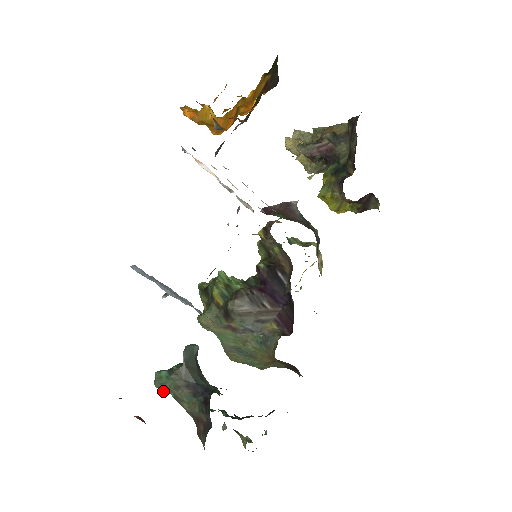
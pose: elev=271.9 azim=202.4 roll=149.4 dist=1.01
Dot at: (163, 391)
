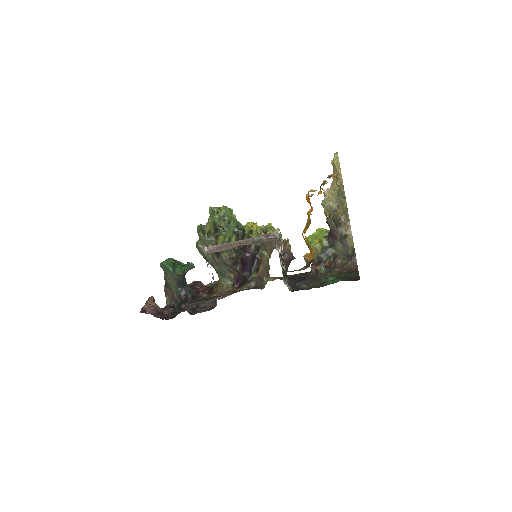
Dot at: (162, 267)
